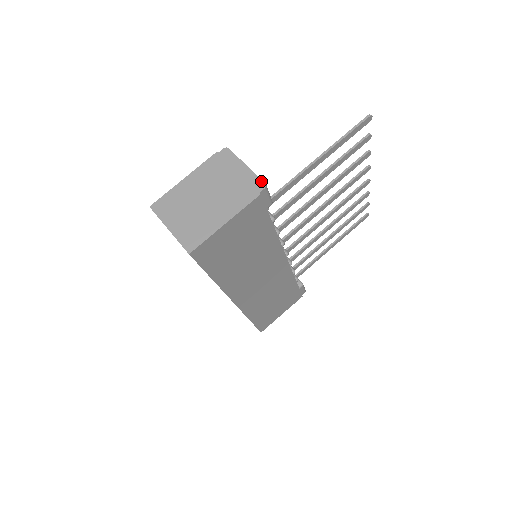
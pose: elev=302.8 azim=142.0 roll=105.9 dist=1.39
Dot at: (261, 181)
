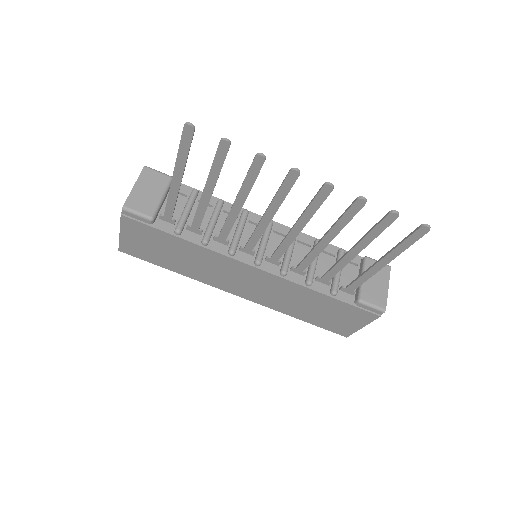
Dot at: (125, 203)
